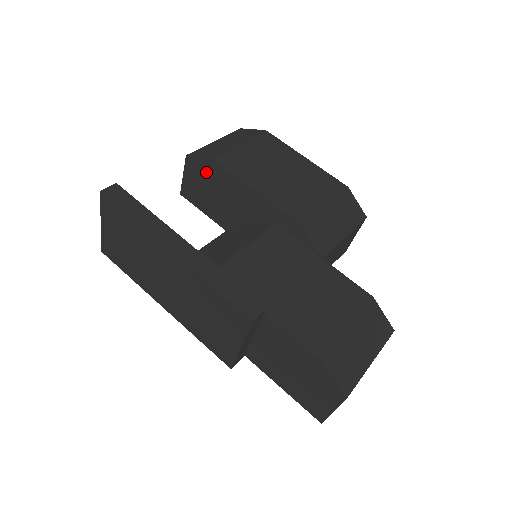
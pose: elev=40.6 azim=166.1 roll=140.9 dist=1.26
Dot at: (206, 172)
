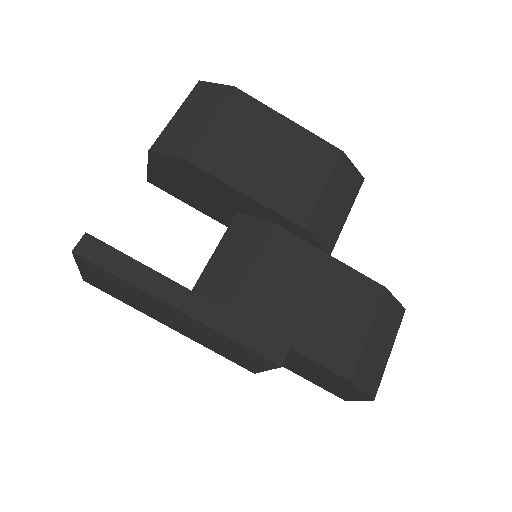
Dot at: (179, 169)
